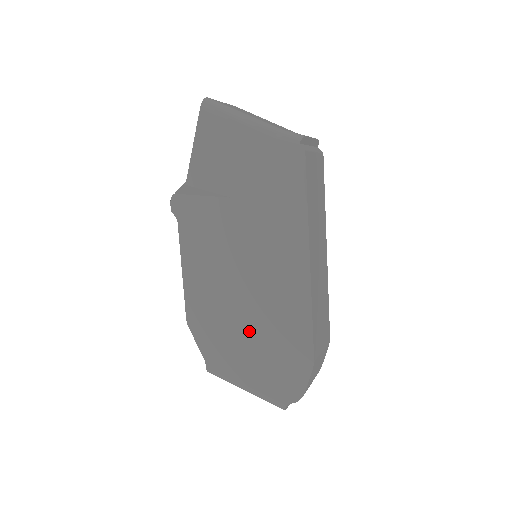
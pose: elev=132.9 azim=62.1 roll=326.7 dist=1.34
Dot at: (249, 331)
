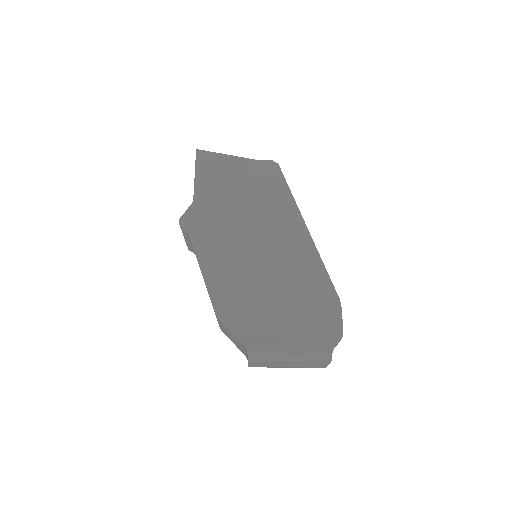
Dot at: (278, 299)
